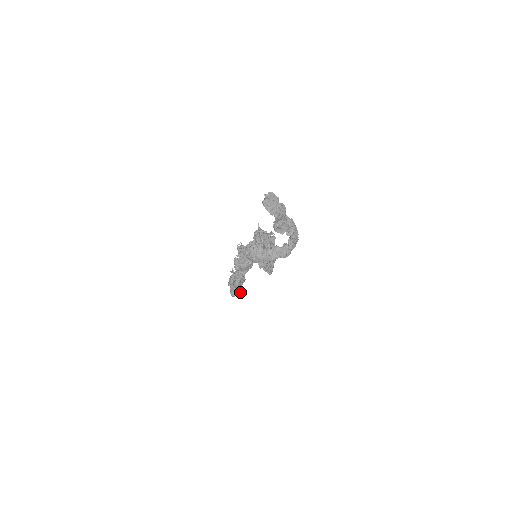
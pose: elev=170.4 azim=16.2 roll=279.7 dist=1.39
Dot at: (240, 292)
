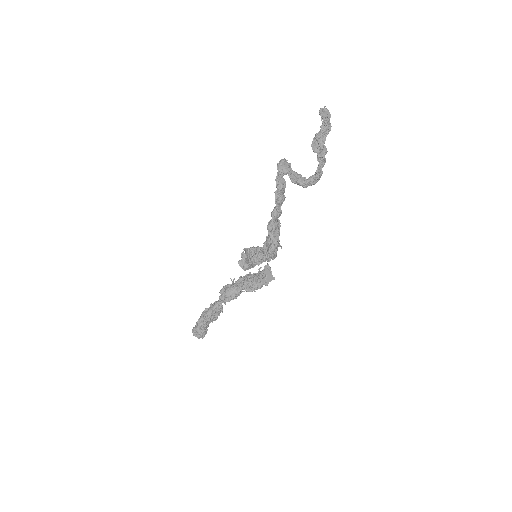
Dot at: (201, 334)
